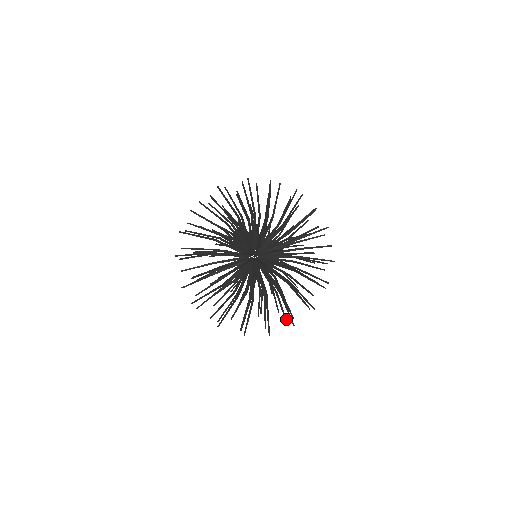
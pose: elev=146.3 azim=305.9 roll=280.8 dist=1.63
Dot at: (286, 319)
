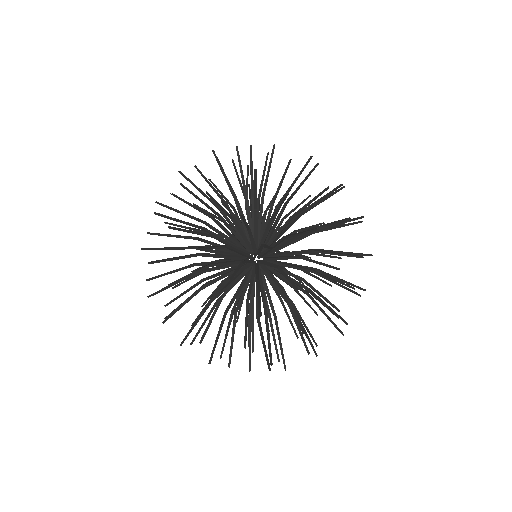
Dot at: (335, 257)
